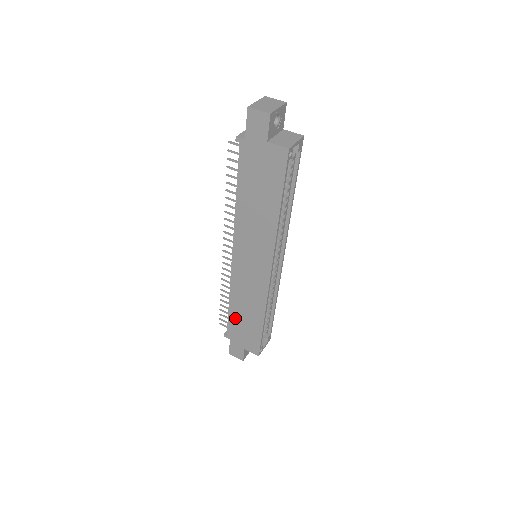
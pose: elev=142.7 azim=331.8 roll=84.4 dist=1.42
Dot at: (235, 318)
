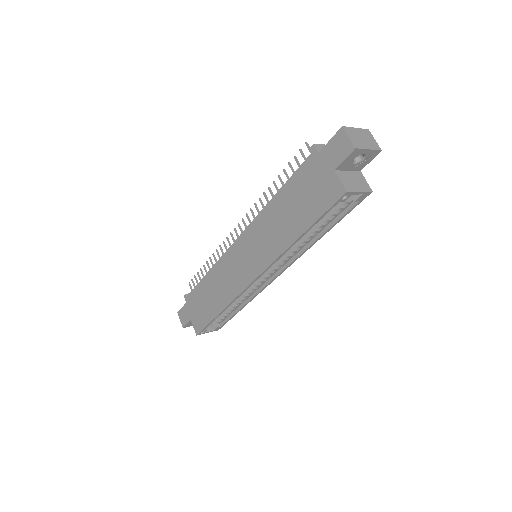
Dot at: (202, 290)
